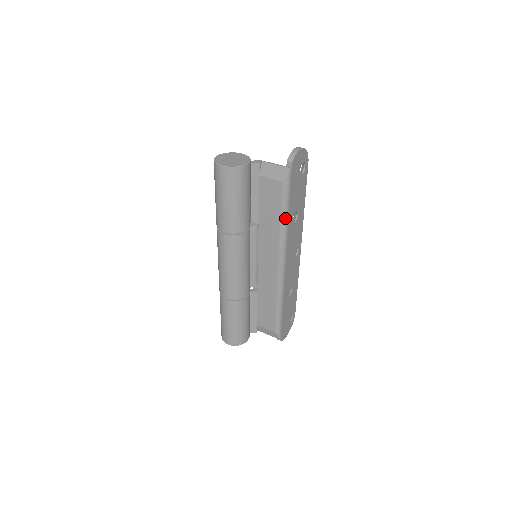
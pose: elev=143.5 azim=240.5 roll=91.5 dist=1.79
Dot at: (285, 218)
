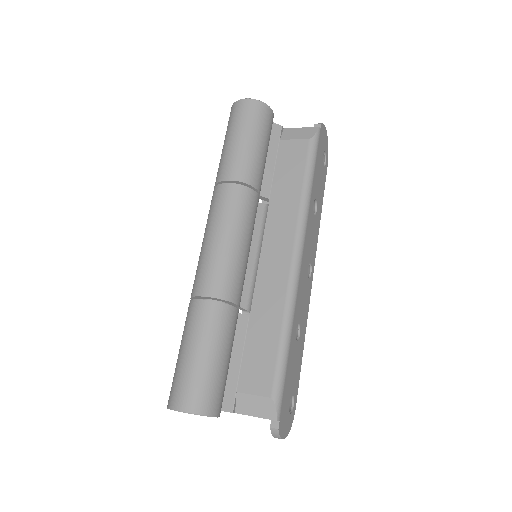
Dot at: (309, 185)
